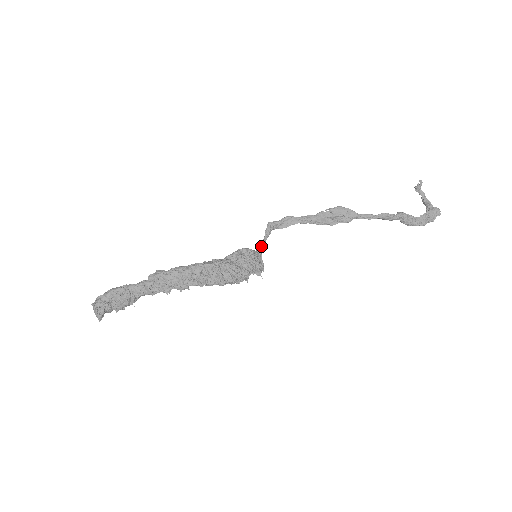
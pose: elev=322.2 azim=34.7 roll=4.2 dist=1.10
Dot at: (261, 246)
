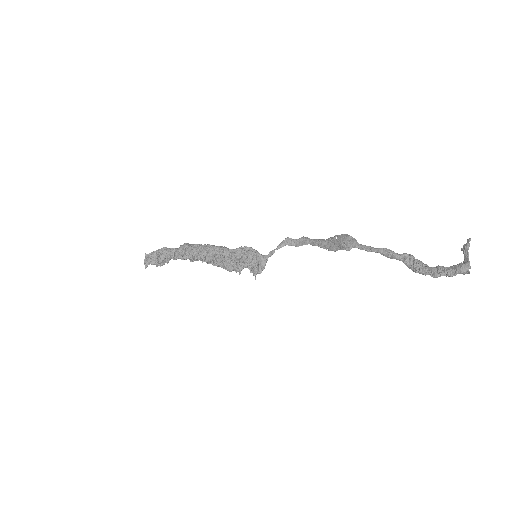
Dot at: (270, 254)
